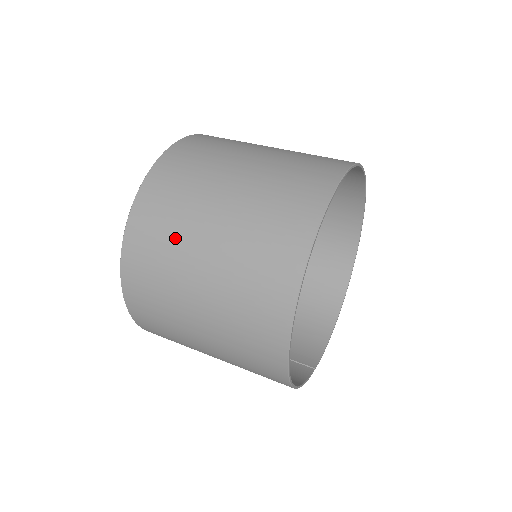
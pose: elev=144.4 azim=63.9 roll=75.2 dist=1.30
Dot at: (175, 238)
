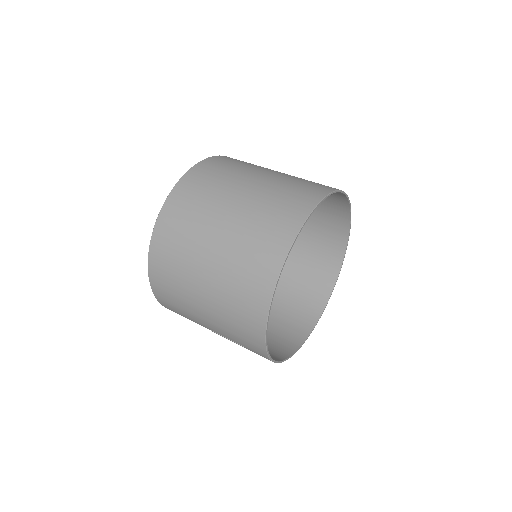
Dot at: (228, 177)
